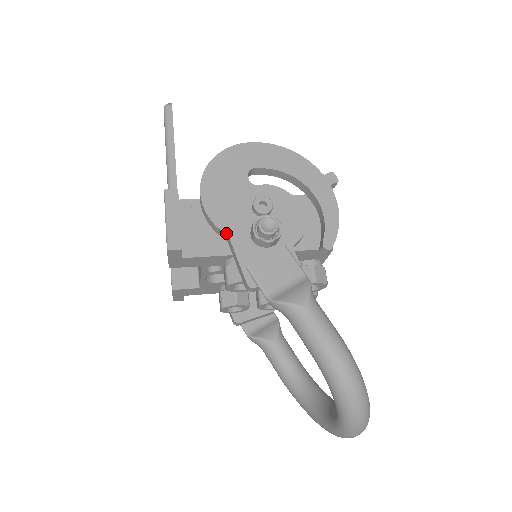
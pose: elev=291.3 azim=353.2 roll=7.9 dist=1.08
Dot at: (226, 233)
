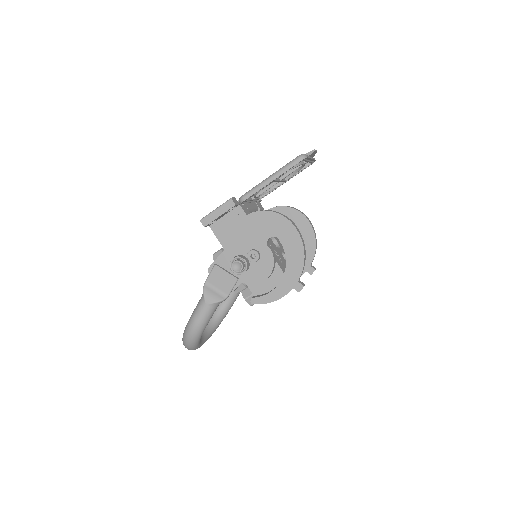
Dot at: (229, 243)
